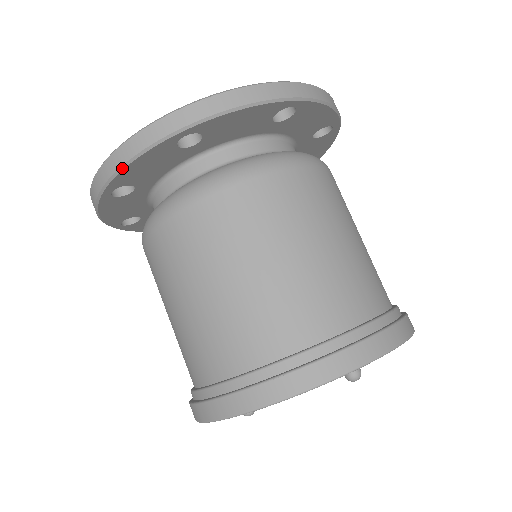
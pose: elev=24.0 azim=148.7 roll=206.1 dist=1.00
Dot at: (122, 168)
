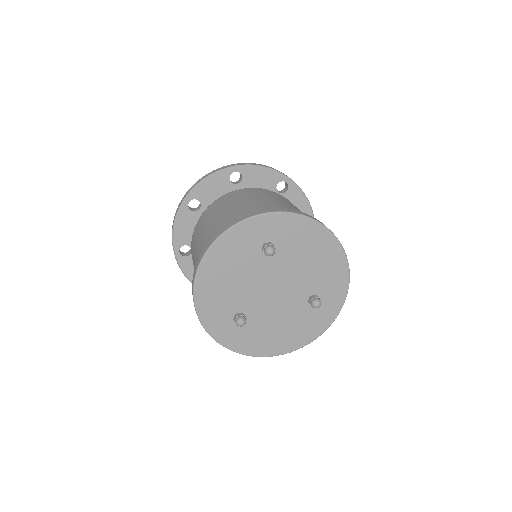
Dot at: (173, 230)
